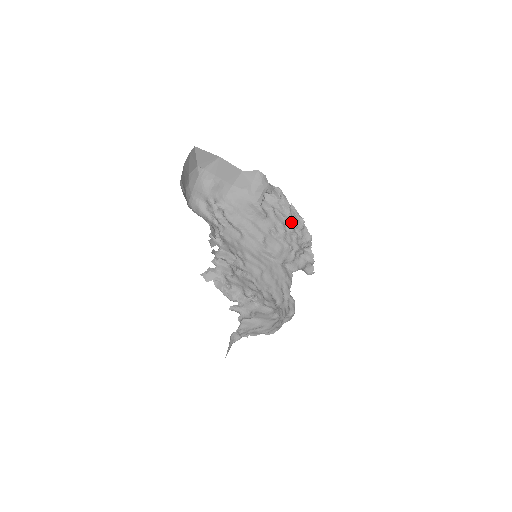
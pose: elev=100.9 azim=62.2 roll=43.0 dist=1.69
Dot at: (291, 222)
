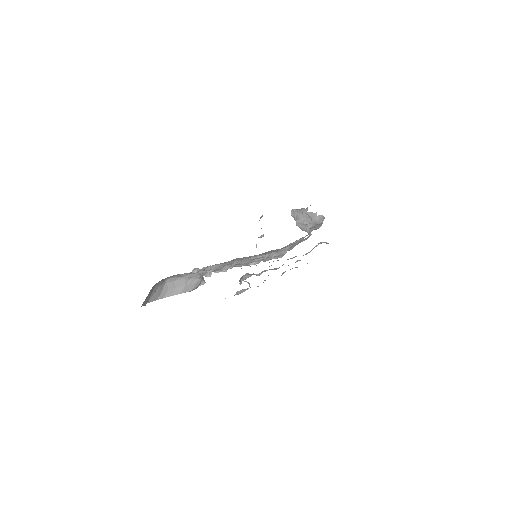
Dot at: occluded
